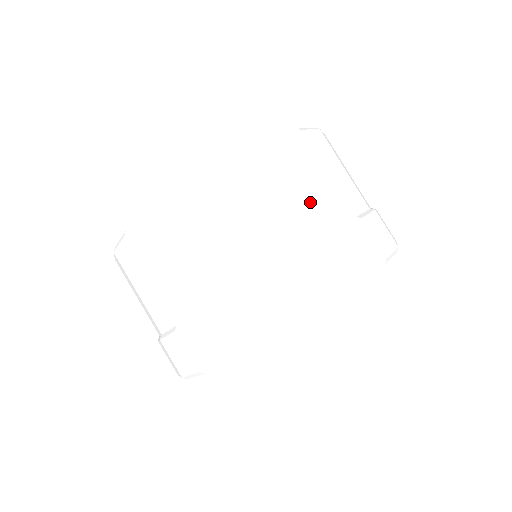
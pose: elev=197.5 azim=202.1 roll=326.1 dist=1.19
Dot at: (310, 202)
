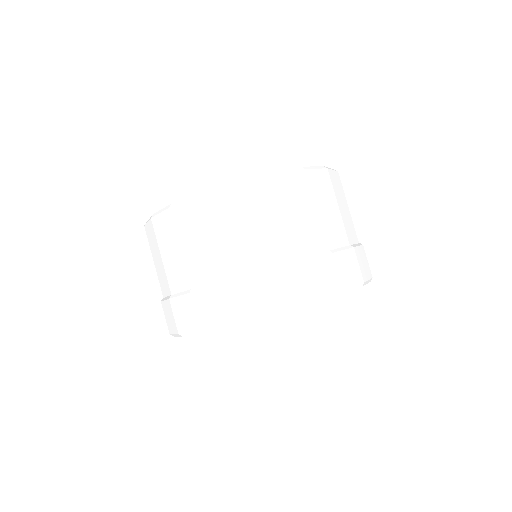
Dot at: (343, 220)
